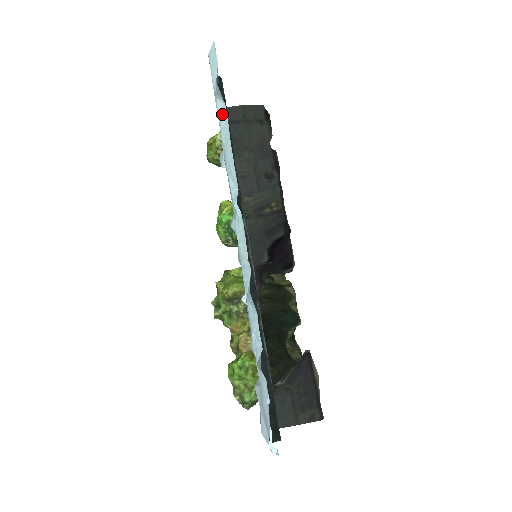
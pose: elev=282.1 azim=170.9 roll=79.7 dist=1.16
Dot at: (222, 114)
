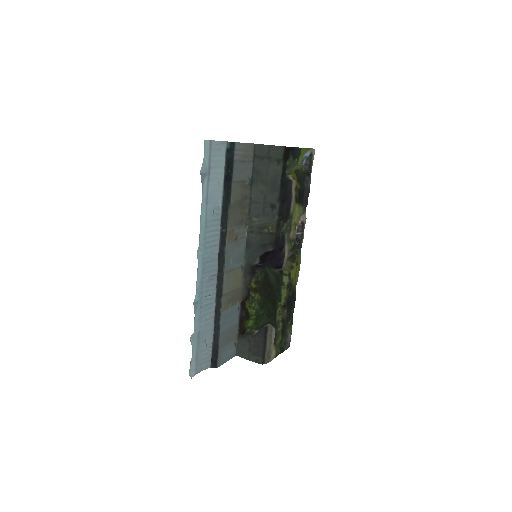
Dot at: (204, 192)
